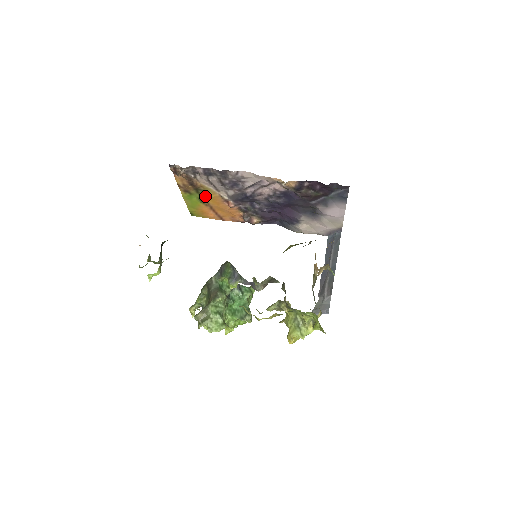
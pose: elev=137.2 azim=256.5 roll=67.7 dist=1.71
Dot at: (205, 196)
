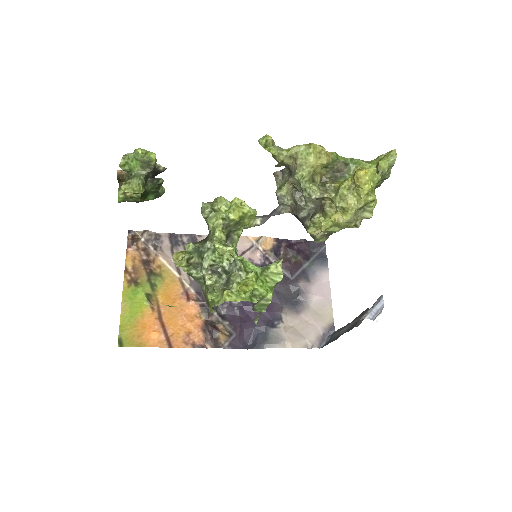
Dot at: (157, 288)
